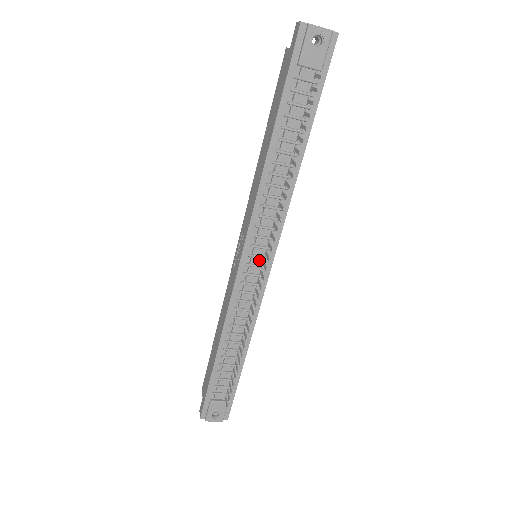
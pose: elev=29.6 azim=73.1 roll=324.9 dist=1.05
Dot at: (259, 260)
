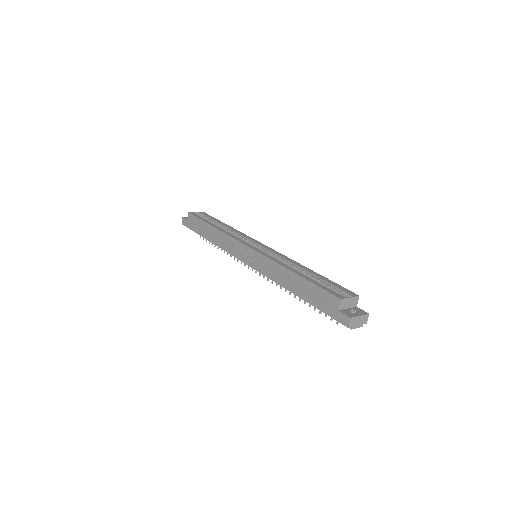
Dot at: occluded
